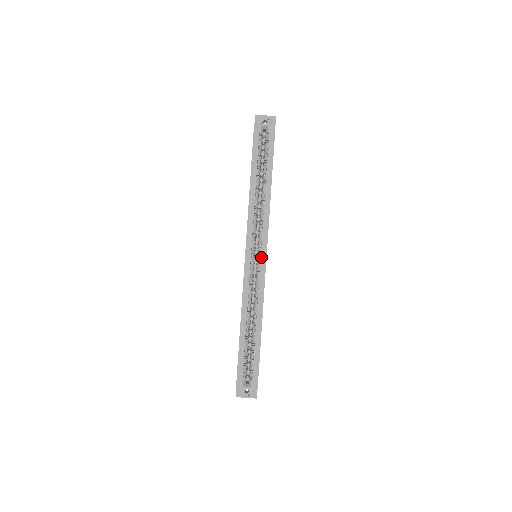
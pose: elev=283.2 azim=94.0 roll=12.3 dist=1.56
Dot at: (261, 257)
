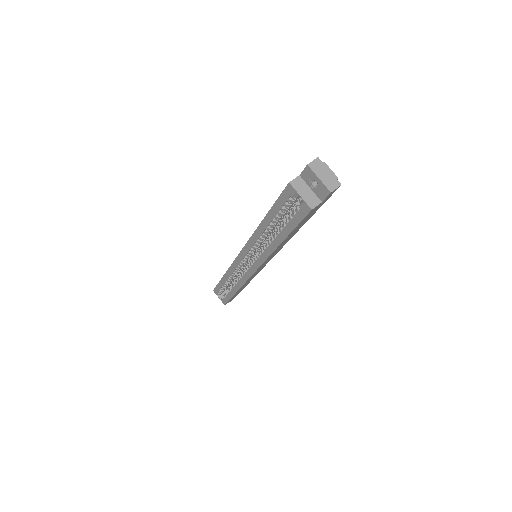
Dot at: (250, 268)
